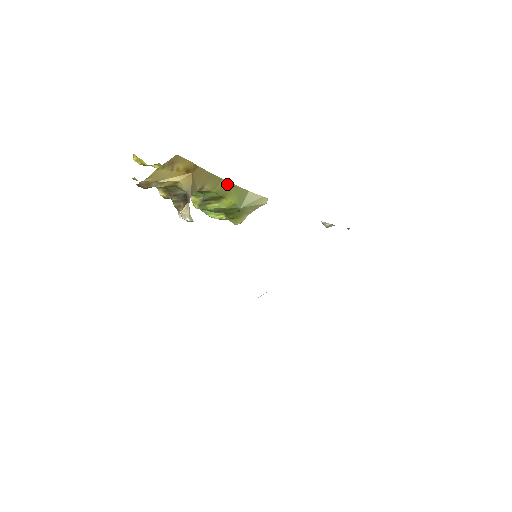
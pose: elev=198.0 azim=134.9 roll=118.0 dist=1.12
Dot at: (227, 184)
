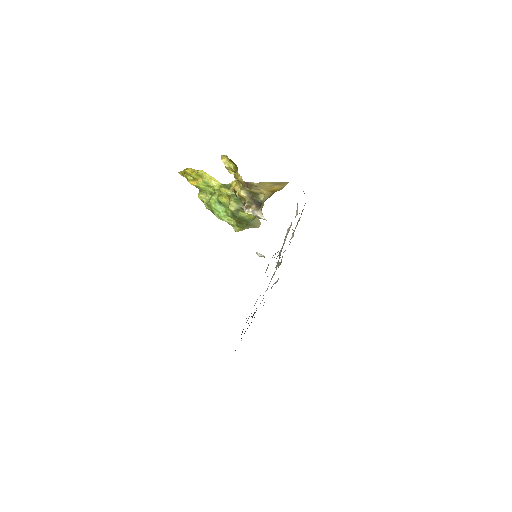
Dot at: (262, 207)
